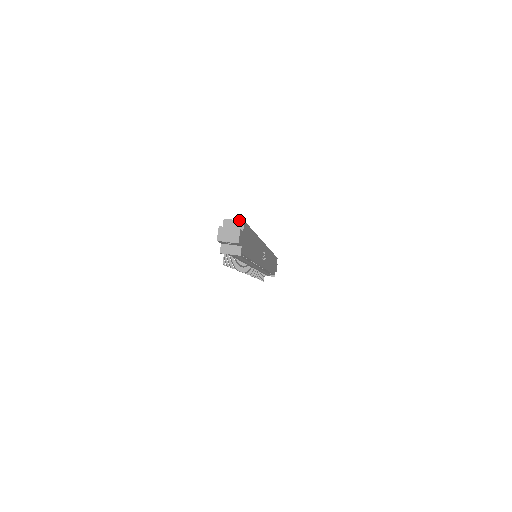
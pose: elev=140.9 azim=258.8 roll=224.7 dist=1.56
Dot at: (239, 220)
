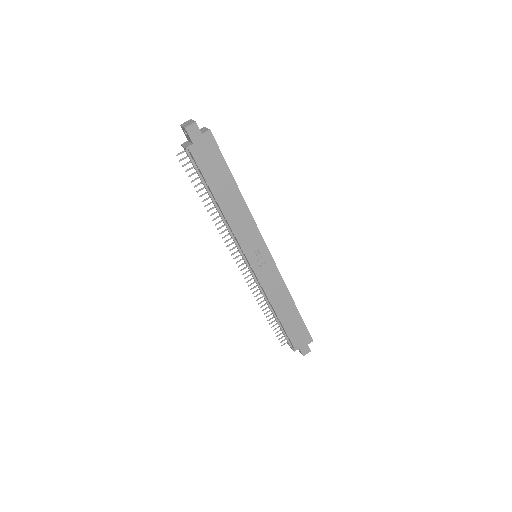
Dot at: occluded
